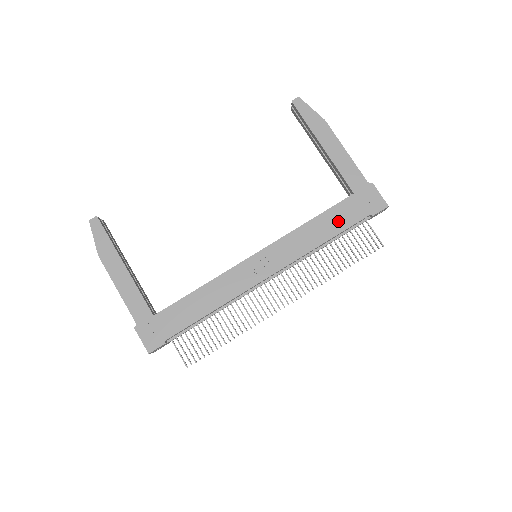
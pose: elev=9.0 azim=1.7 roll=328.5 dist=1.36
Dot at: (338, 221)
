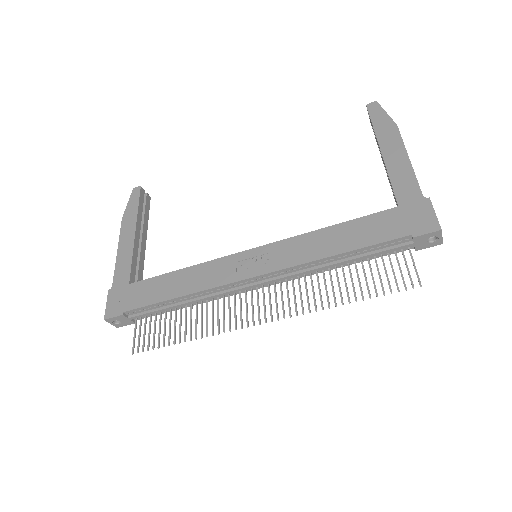
Dot at: (363, 234)
